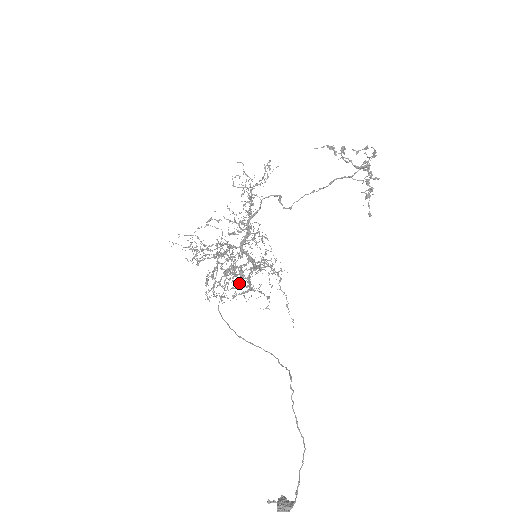
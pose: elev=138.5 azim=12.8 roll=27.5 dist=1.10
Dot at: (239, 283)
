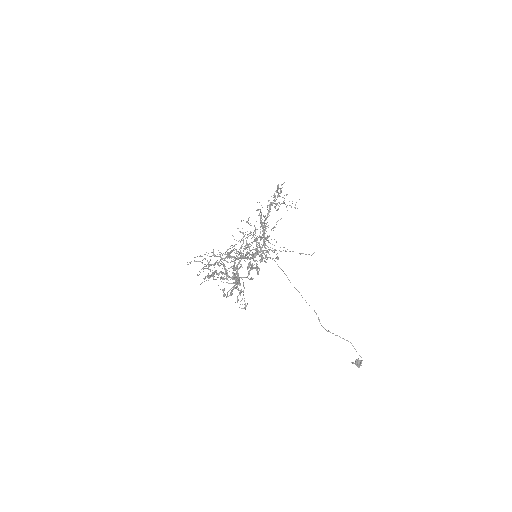
Dot at: (266, 256)
